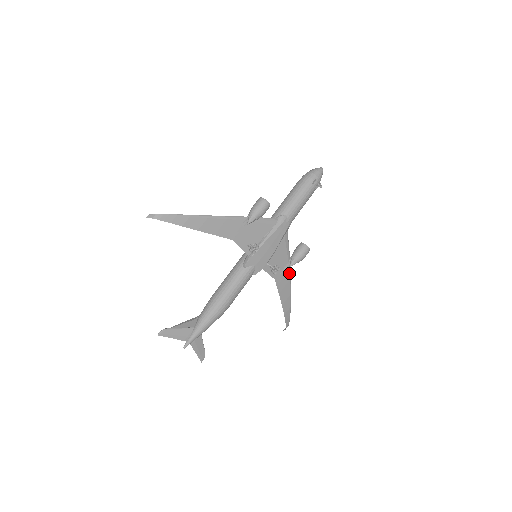
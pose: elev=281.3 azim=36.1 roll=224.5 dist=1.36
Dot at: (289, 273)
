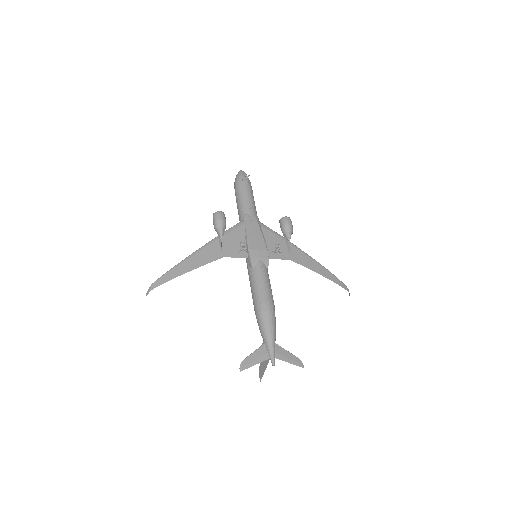
Dot at: (297, 248)
